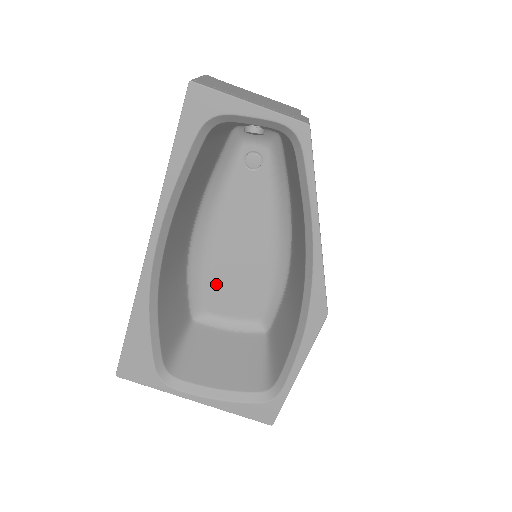
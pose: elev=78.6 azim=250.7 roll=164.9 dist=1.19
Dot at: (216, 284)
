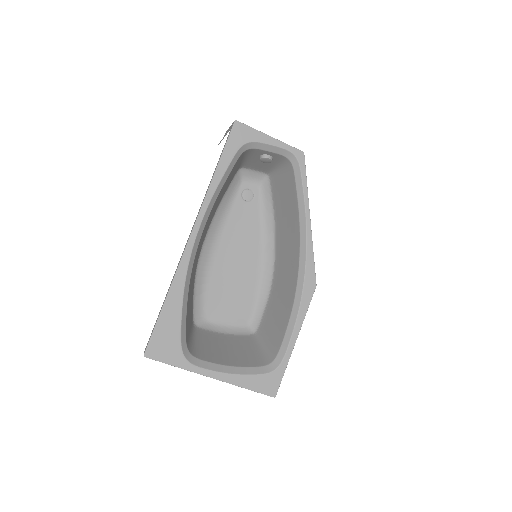
Dot at: (215, 292)
